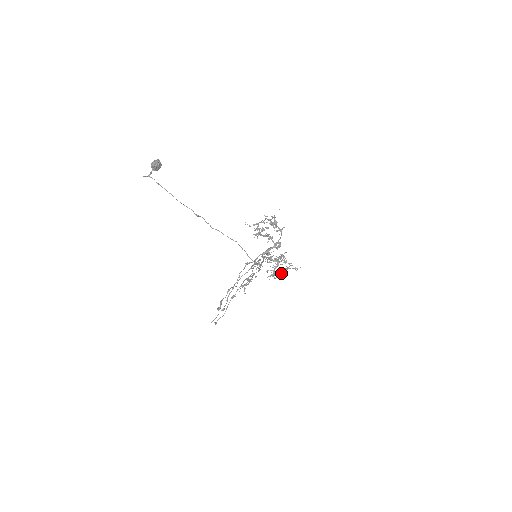
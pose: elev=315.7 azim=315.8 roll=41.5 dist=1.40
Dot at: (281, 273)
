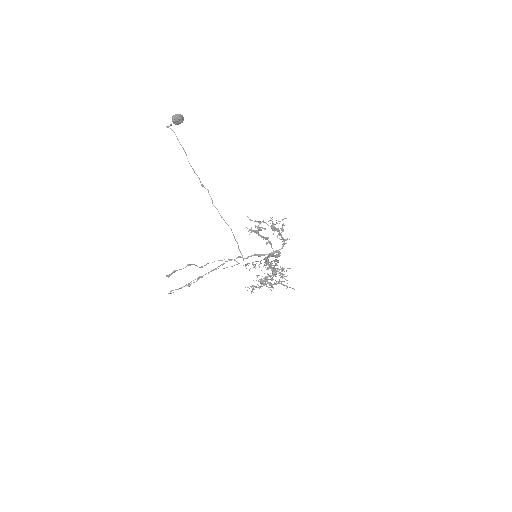
Dot at: (270, 283)
